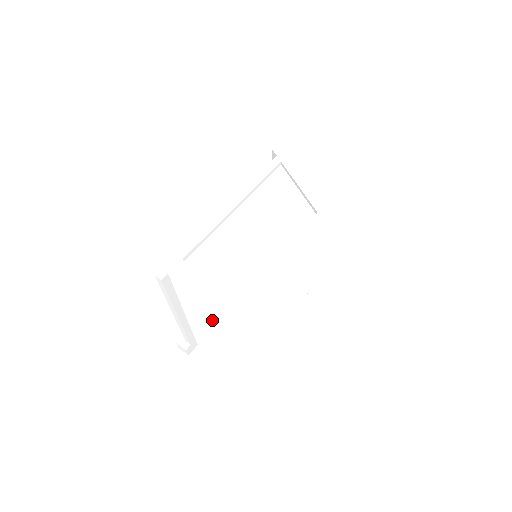
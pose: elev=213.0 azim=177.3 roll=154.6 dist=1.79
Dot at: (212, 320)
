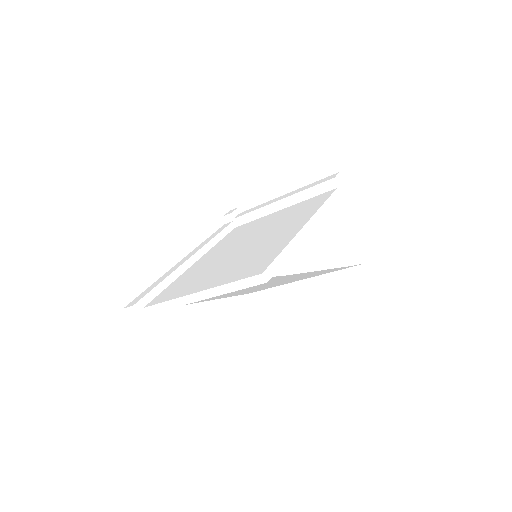
Dot at: occluded
